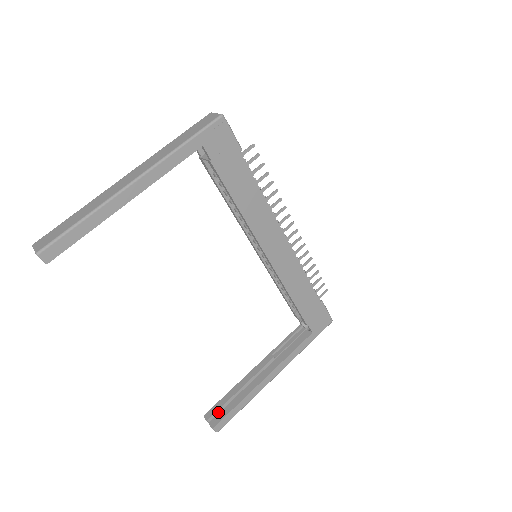
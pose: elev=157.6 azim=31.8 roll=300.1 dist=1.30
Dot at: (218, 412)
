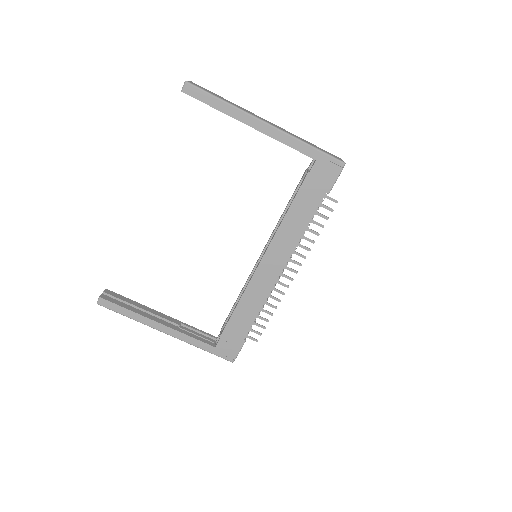
Dot at: (114, 298)
